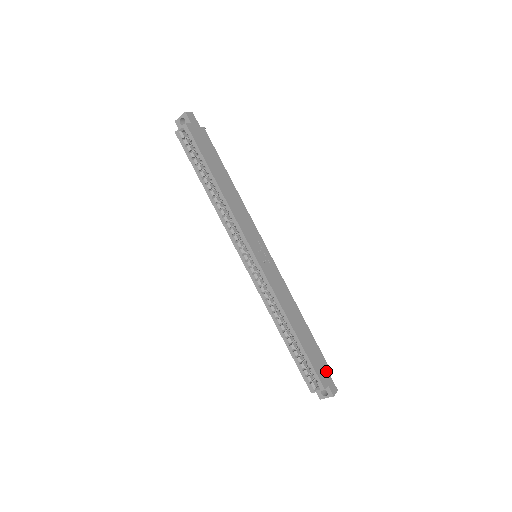
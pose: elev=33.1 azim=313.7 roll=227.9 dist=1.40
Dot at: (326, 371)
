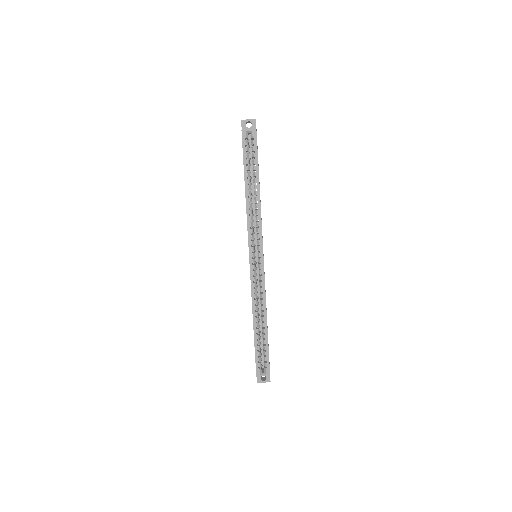
Dot at: occluded
